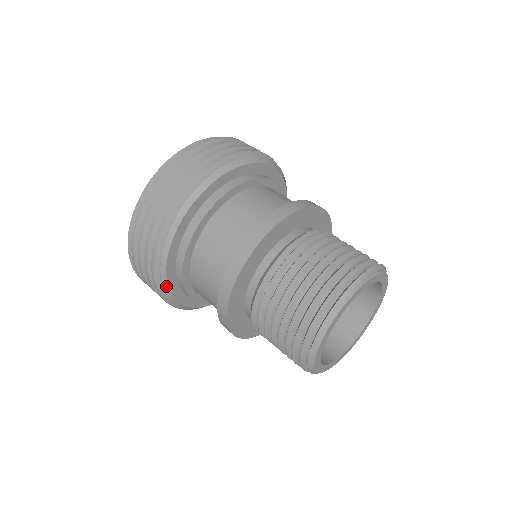
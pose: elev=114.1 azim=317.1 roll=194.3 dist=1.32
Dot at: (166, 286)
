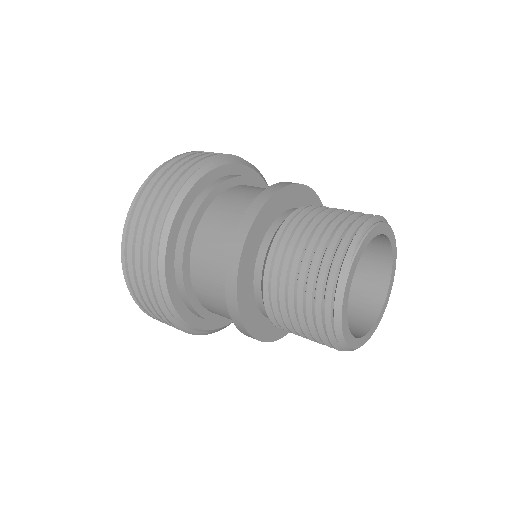
Dot at: (181, 320)
